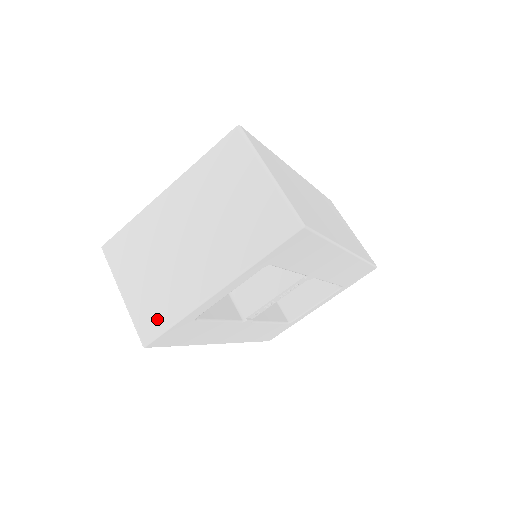
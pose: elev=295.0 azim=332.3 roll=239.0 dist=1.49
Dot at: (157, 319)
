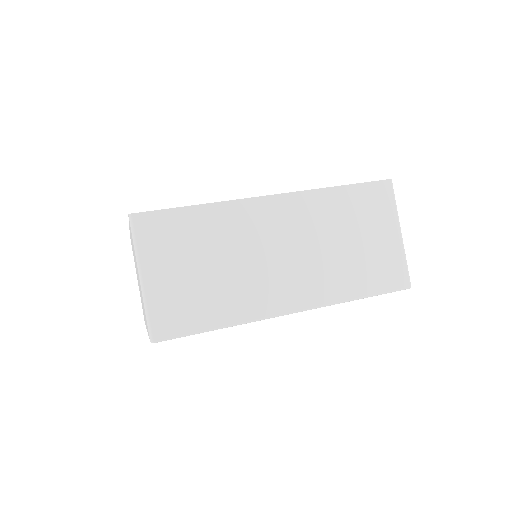
Dot at: occluded
